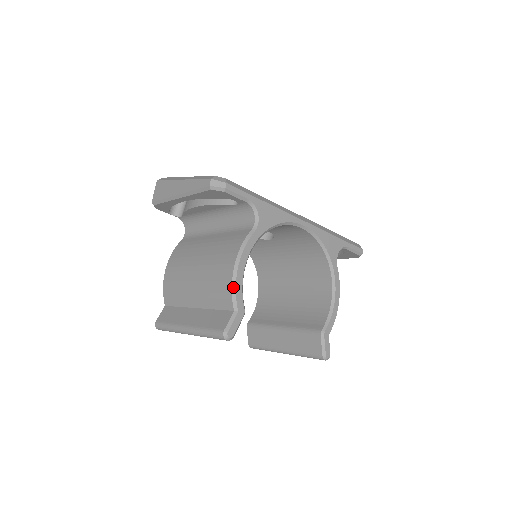
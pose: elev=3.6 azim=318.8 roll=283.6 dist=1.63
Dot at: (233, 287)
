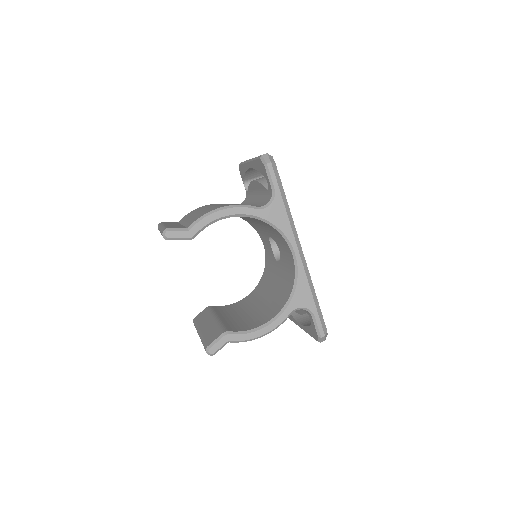
Dot at: (204, 216)
